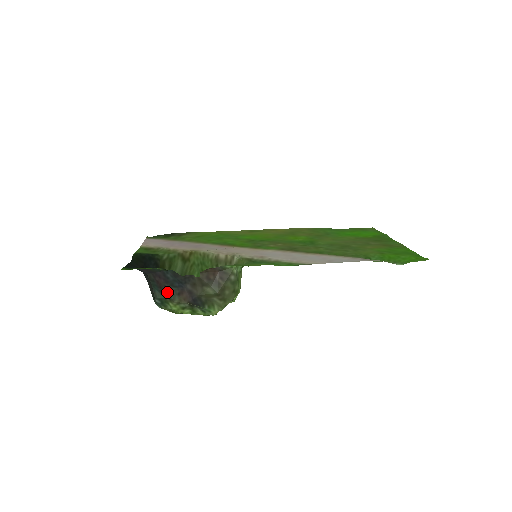
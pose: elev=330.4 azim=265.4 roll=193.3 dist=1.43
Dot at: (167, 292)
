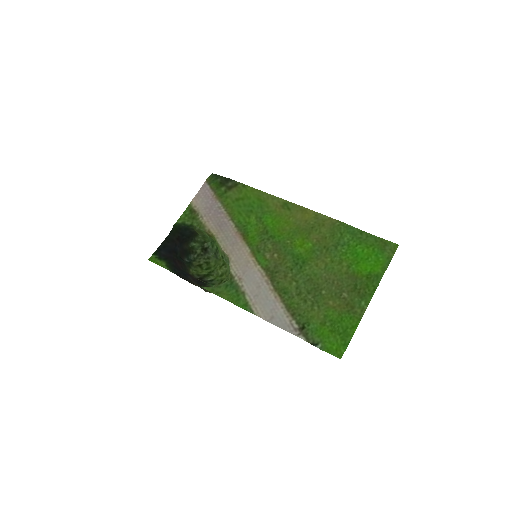
Dot at: (184, 268)
